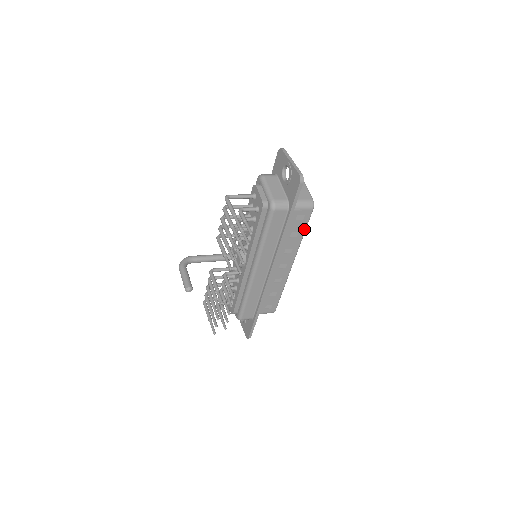
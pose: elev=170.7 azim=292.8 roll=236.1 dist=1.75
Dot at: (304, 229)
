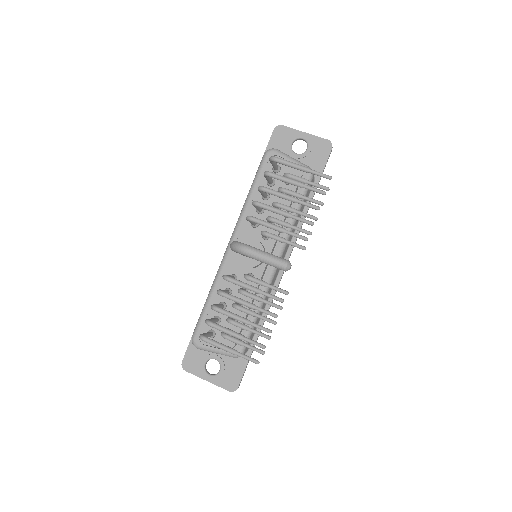
Dot at: occluded
